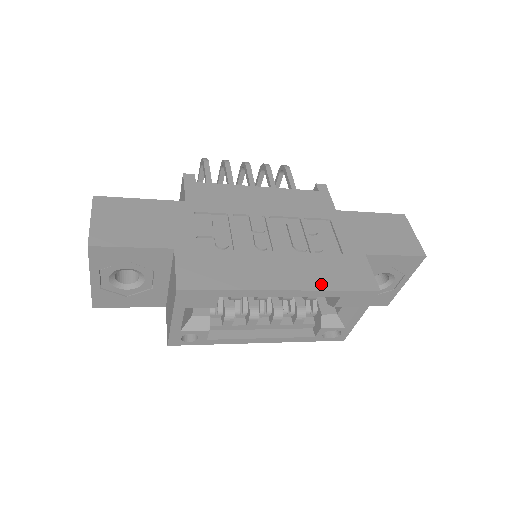
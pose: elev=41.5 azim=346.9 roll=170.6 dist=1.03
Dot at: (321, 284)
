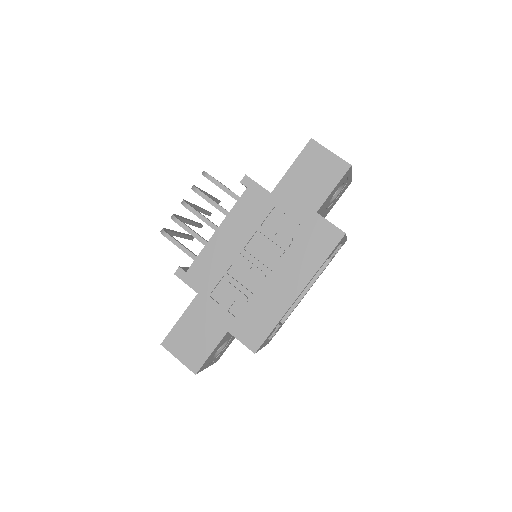
Dot at: (312, 268)
